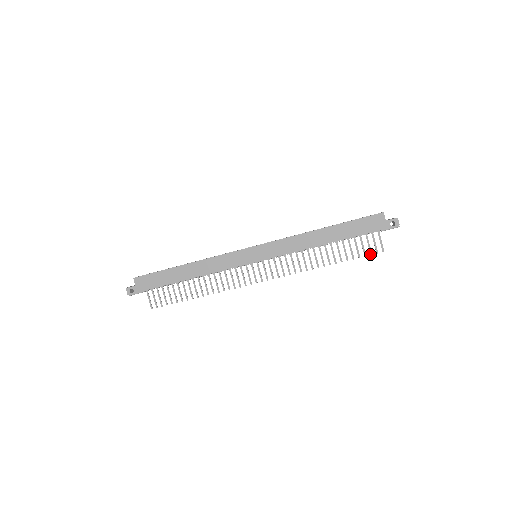
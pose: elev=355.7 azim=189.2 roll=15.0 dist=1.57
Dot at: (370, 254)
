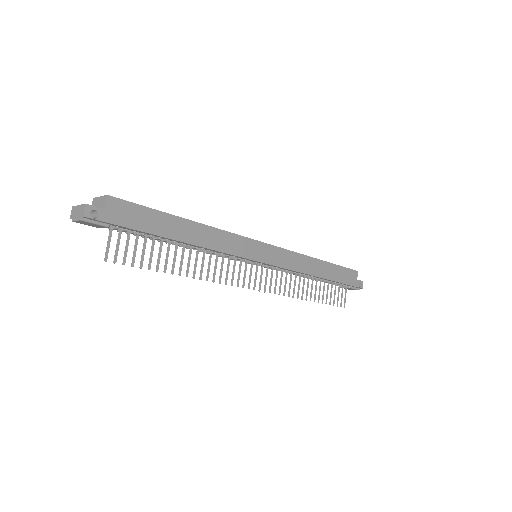
Dot at: (337, 305)
